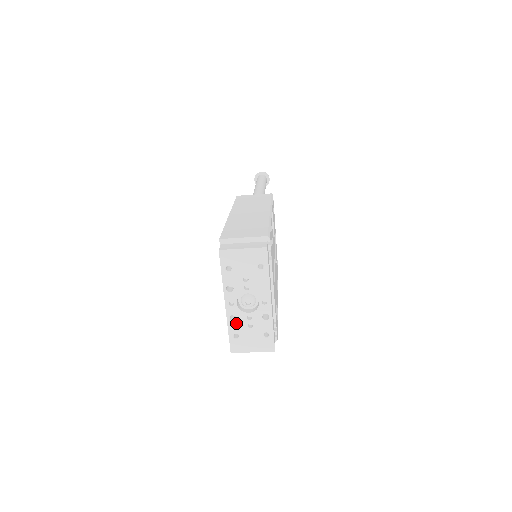
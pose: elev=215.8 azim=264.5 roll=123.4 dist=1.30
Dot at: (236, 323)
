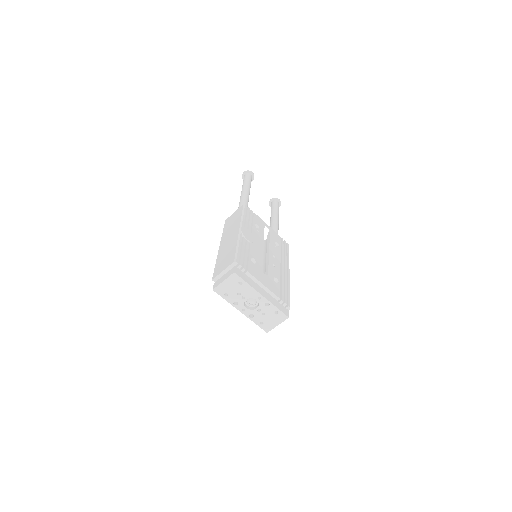
Dot at: (255, 317)
